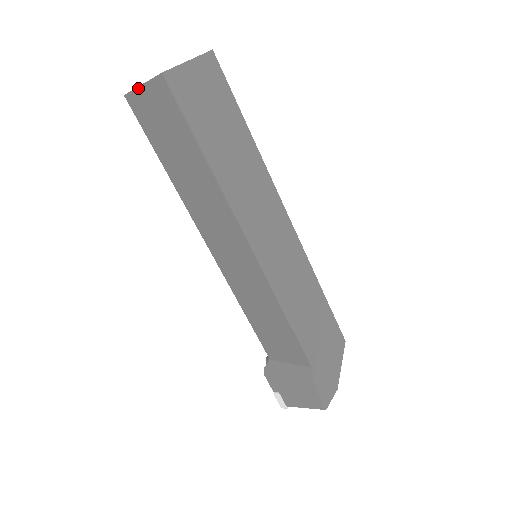
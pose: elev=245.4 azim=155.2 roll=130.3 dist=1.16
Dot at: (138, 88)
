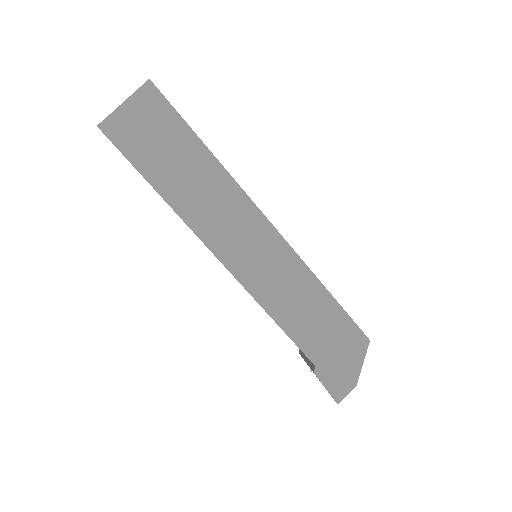
Dot at: occluded
